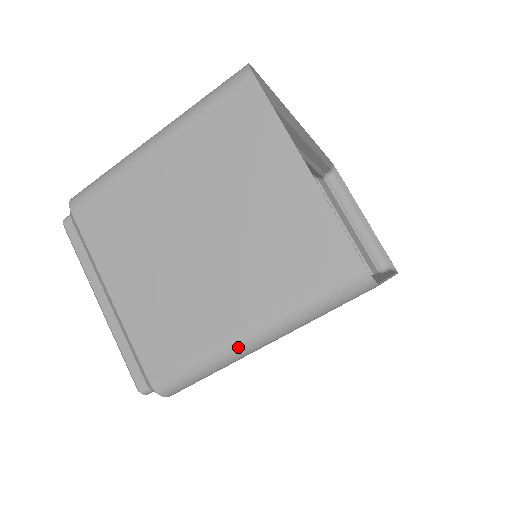
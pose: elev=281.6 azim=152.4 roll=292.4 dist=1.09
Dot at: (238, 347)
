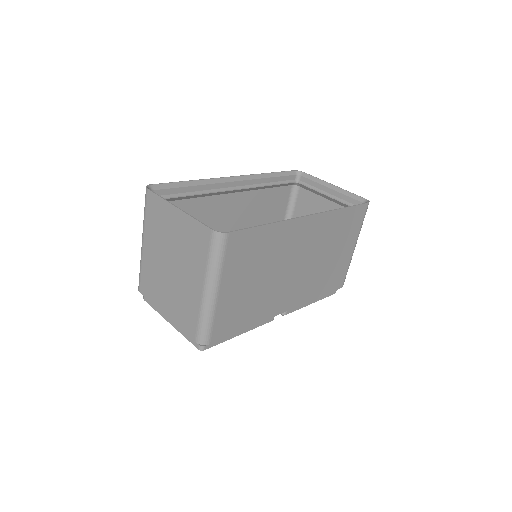
Dot at: (206, 300)
